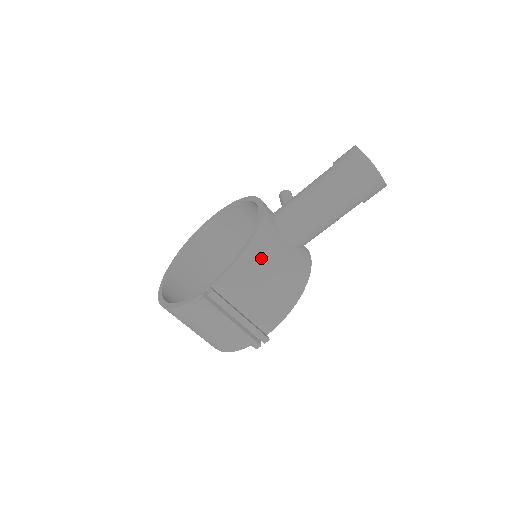
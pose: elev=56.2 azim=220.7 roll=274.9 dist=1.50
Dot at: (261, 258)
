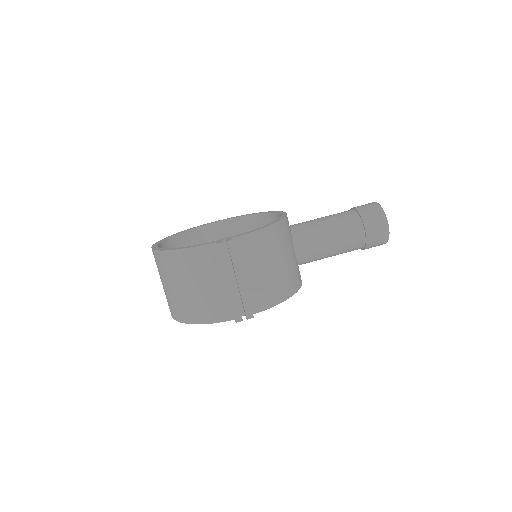
Dot at: (278, 241)
